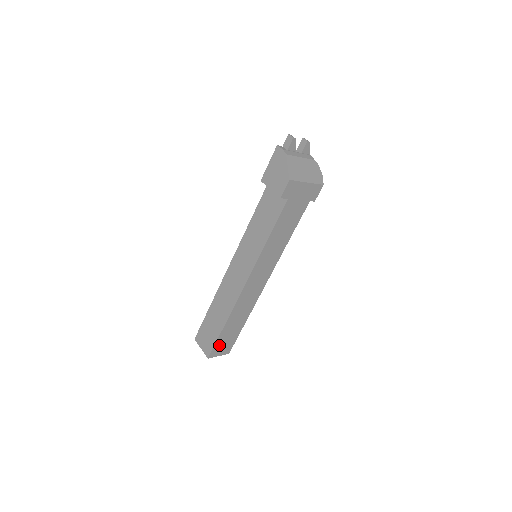
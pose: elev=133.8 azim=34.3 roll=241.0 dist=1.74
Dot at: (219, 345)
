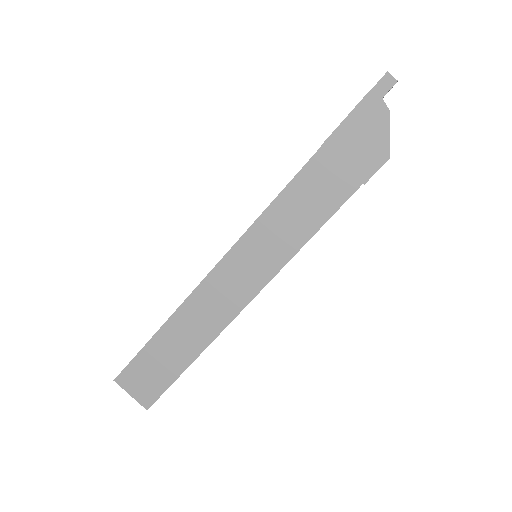
Dot at: occluded
